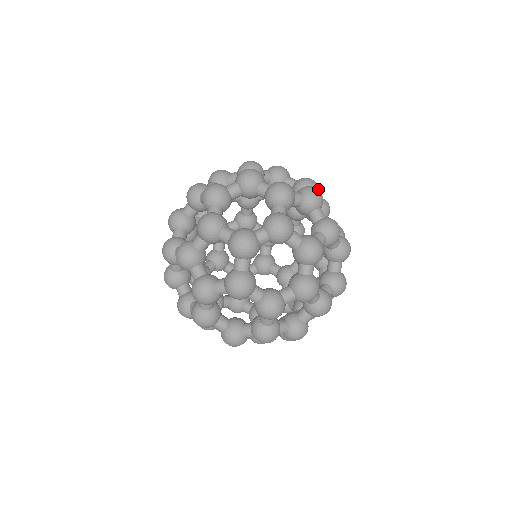
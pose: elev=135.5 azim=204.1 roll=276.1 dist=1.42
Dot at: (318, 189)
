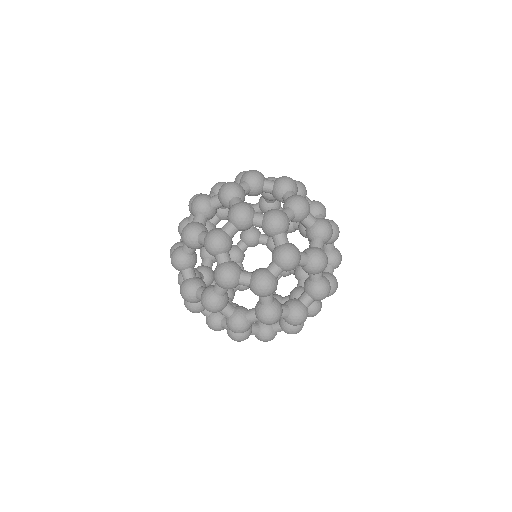
Dot at: (296, 185)
